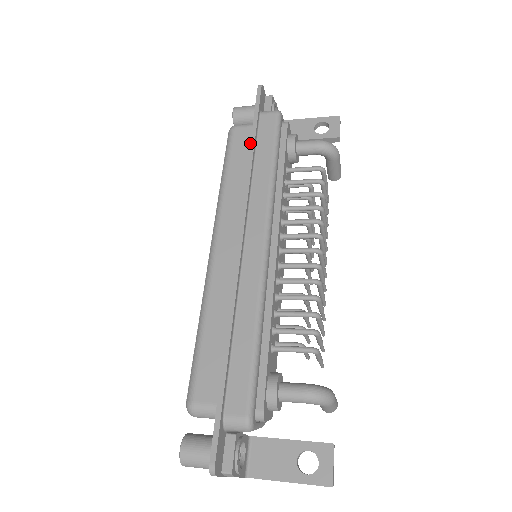
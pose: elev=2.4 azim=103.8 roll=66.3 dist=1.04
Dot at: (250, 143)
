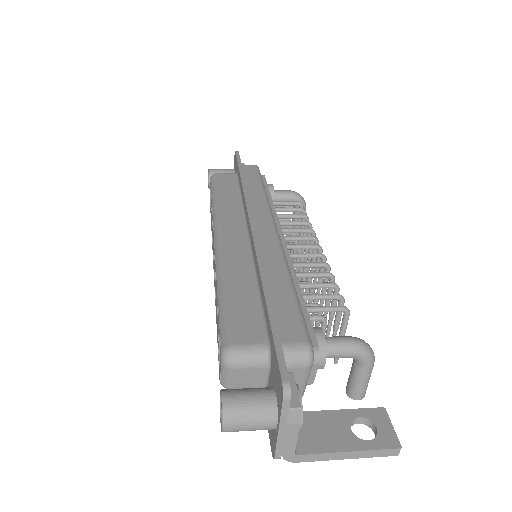
Dot at: (240, 175)
